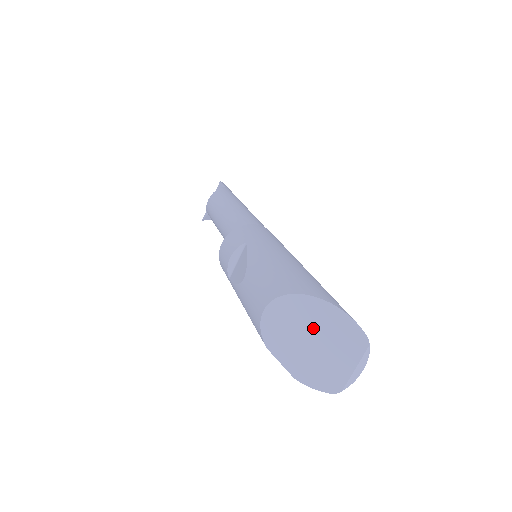
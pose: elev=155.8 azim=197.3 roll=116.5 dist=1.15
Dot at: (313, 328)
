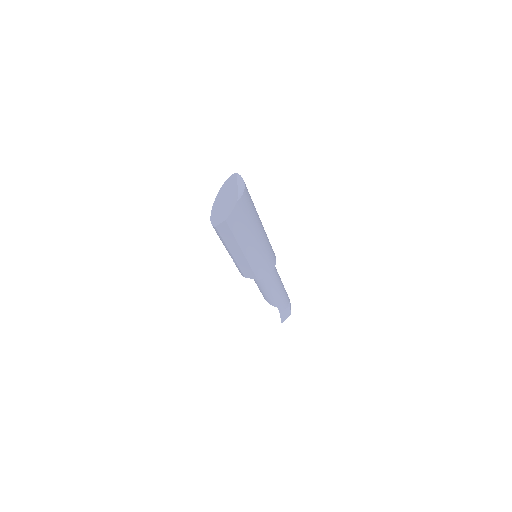
Dot at: (223, 197)
